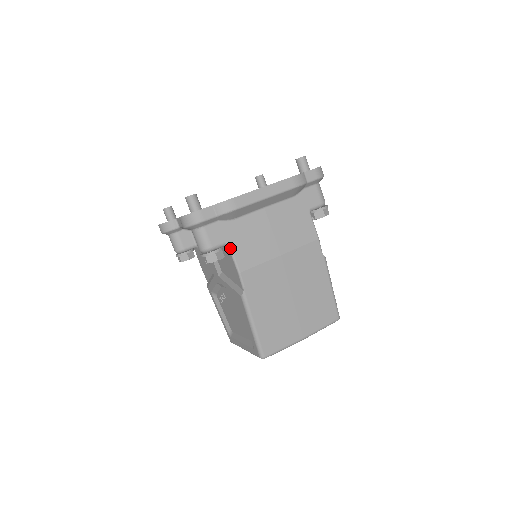
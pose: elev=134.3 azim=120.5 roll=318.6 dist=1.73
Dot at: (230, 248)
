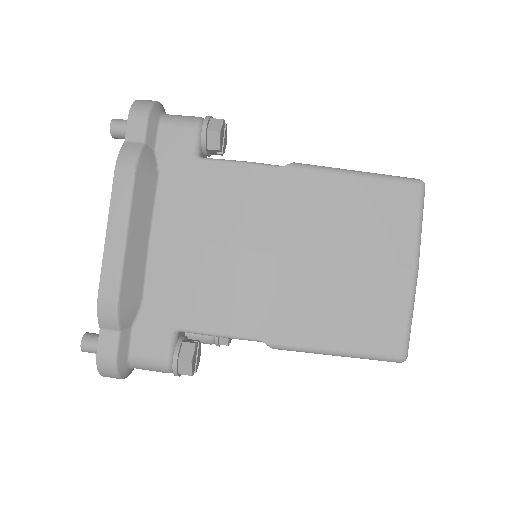
Dot at: (183, 331)
